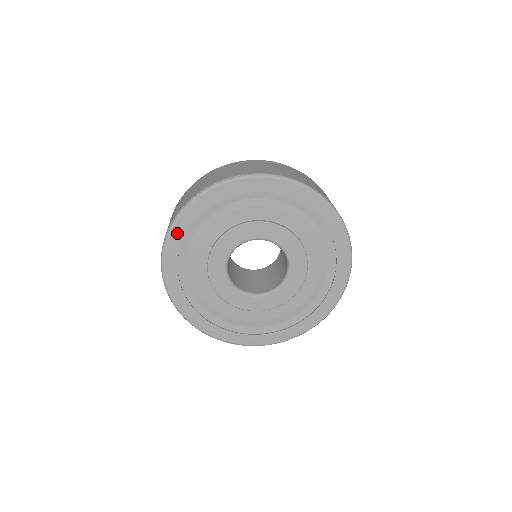
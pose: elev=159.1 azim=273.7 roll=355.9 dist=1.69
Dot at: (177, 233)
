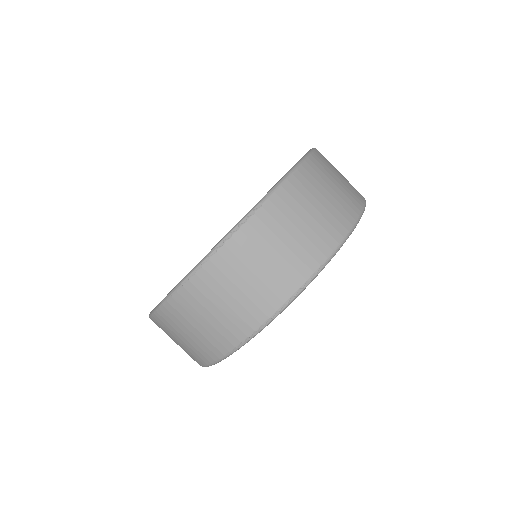
Dot at: occluded
